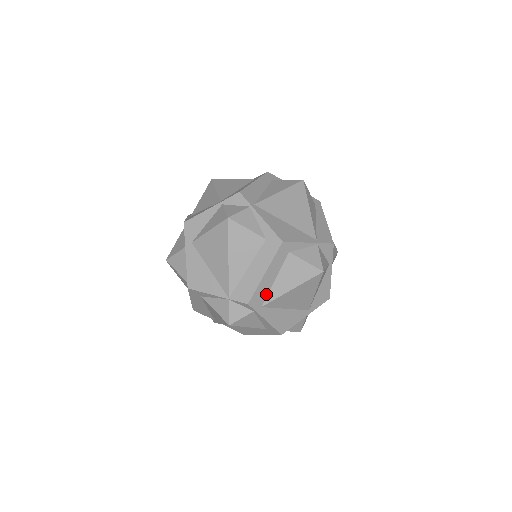
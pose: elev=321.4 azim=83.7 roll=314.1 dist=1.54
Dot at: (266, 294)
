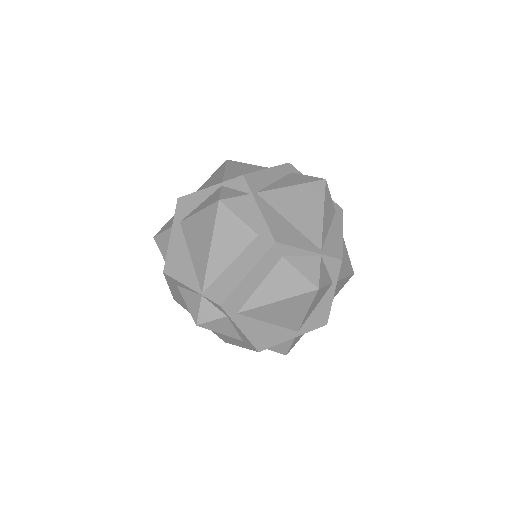
Dot at: (245, 299)
